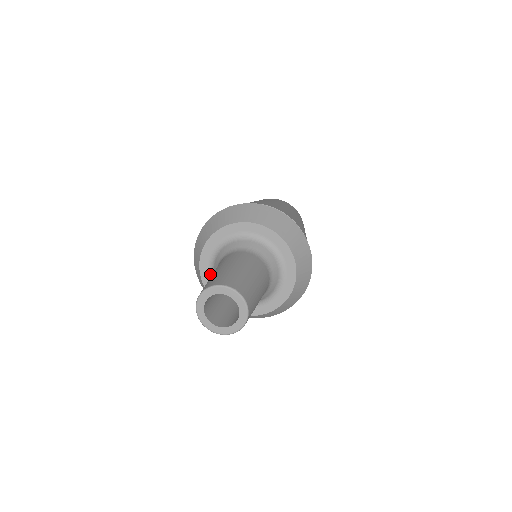
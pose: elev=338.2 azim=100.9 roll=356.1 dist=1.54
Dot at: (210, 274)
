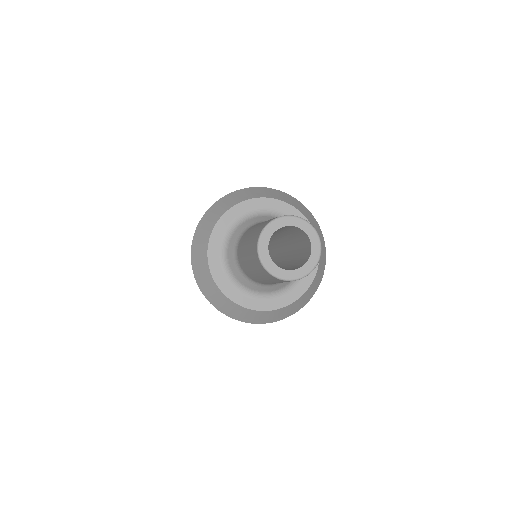
Dot at: (223, 270)
